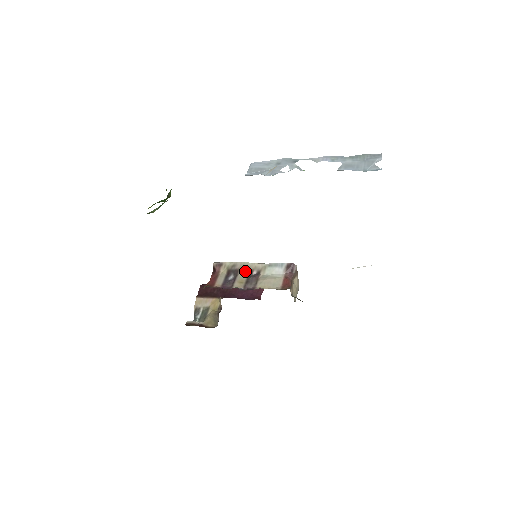
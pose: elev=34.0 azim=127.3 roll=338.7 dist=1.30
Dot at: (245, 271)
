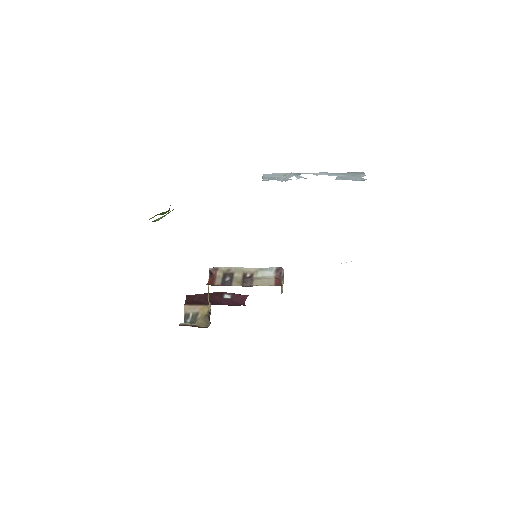
Dot at: (239, 274)
